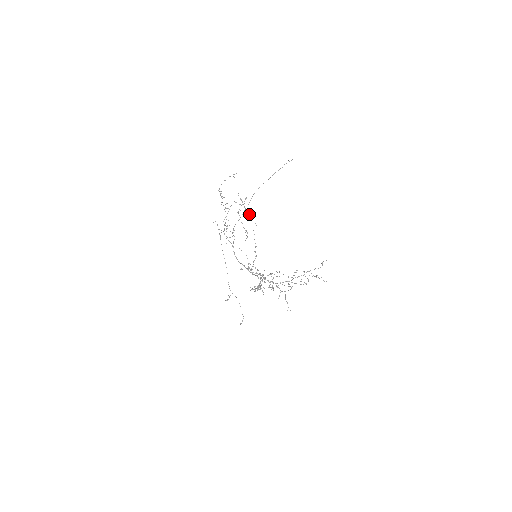
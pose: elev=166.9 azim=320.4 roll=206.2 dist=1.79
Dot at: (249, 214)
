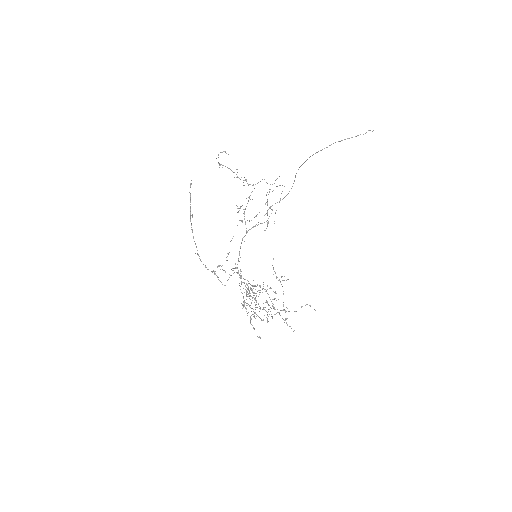
Dot at: (190, 214)
